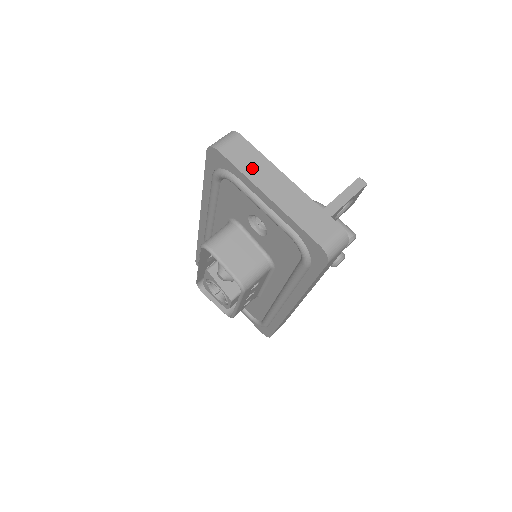
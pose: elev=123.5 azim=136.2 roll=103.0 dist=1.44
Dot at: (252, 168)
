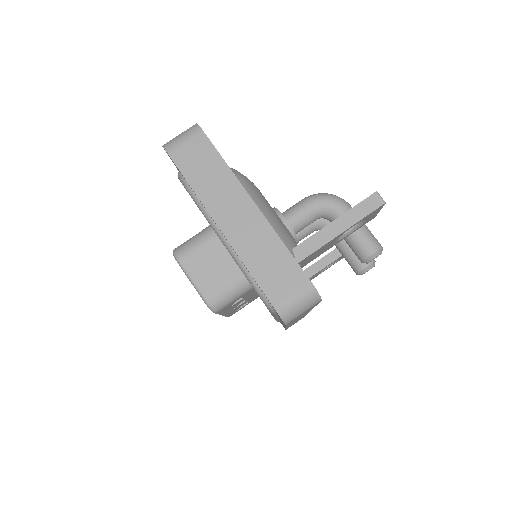
Dot at: (207, 183)
